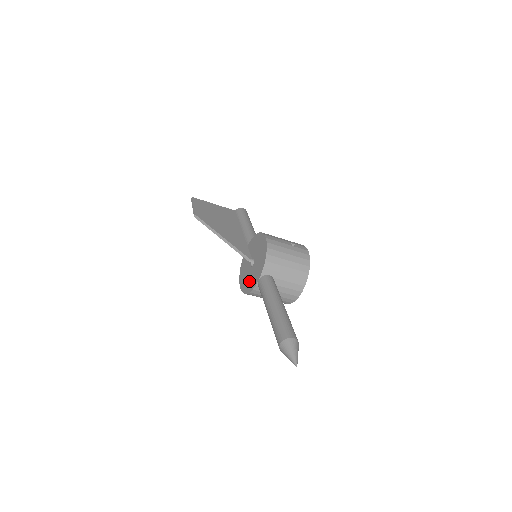
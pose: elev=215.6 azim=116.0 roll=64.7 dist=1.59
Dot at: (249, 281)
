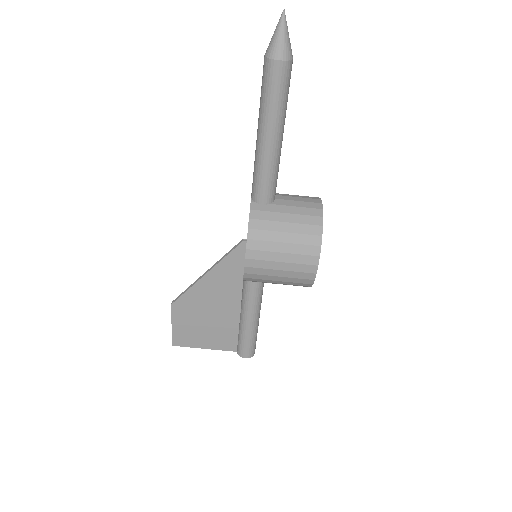
Dot at: occluded
